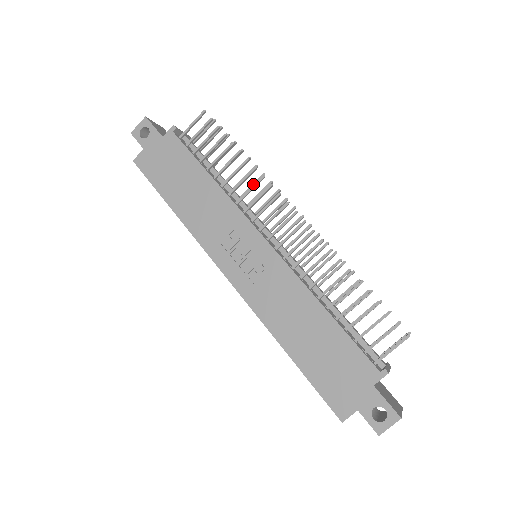
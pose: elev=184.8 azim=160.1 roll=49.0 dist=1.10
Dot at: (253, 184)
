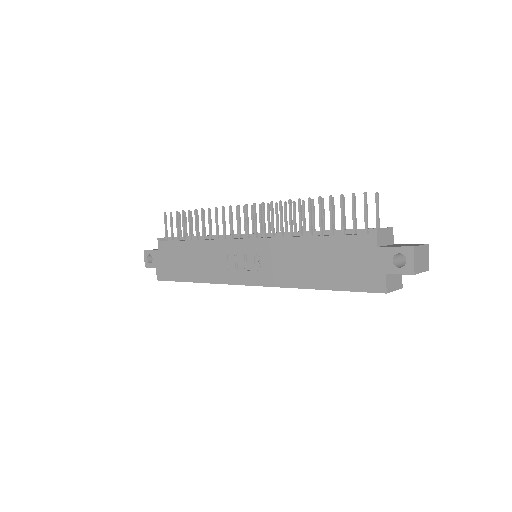
Dot at: (215, 219)
